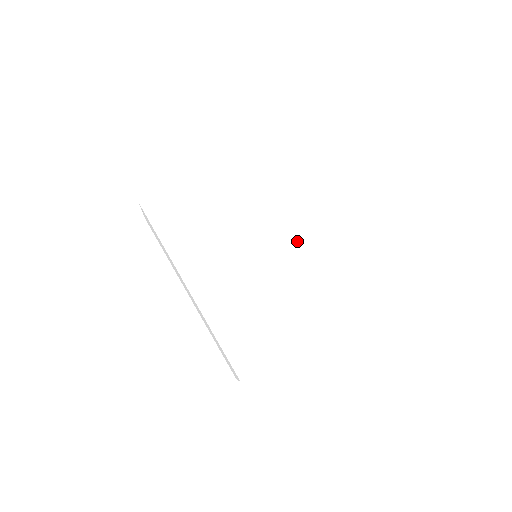
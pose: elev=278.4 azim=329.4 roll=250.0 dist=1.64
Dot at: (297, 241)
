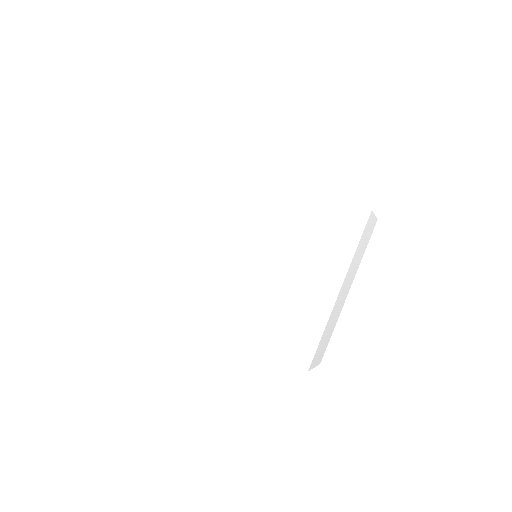
Dot at: (270, 221)
